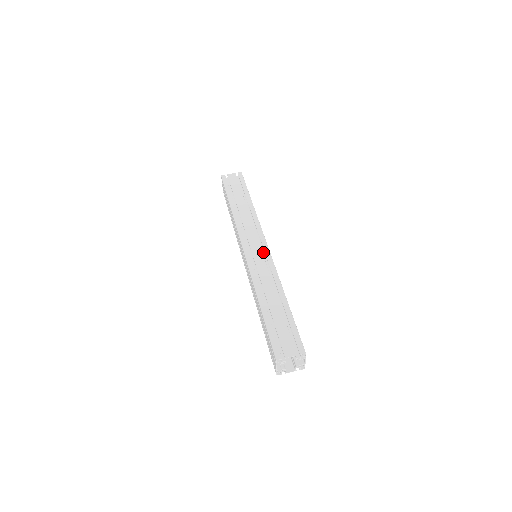
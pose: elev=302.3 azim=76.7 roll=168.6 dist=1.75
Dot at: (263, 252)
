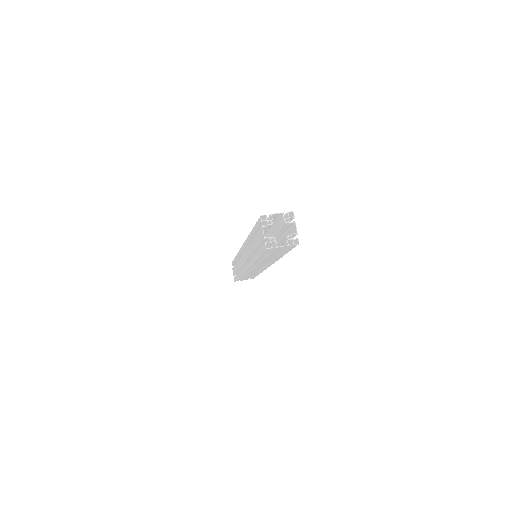
Dot at: occluded
